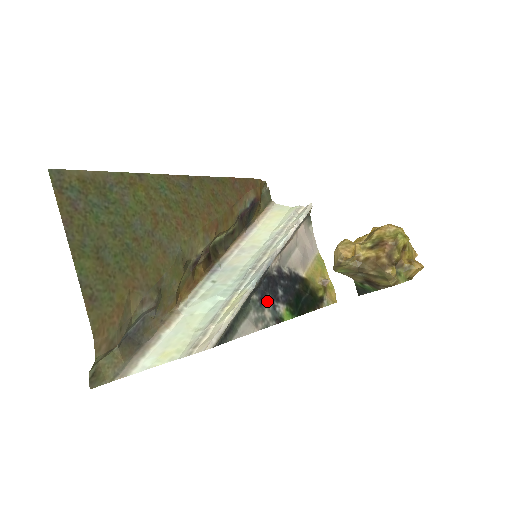
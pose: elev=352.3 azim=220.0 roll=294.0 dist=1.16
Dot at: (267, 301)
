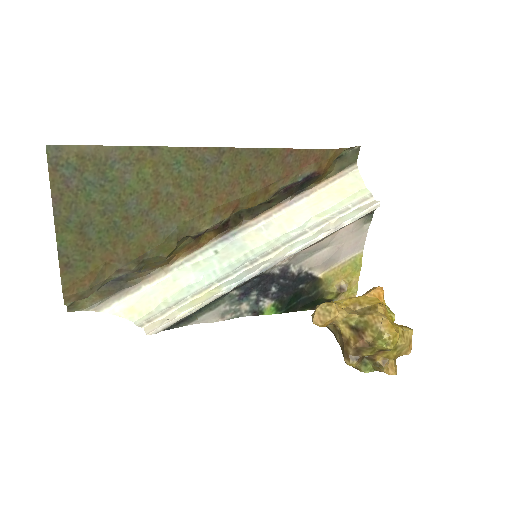
Dot at: (250, 296)
